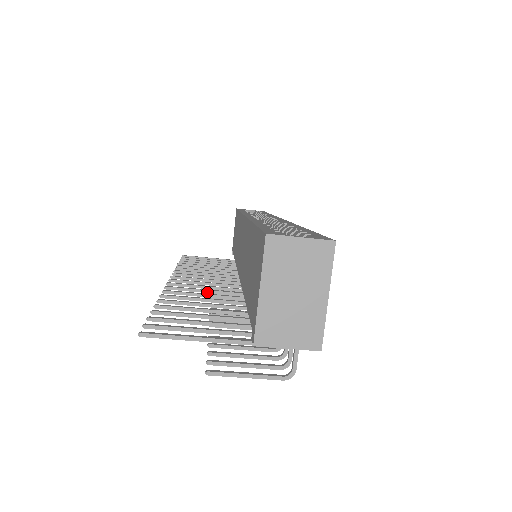
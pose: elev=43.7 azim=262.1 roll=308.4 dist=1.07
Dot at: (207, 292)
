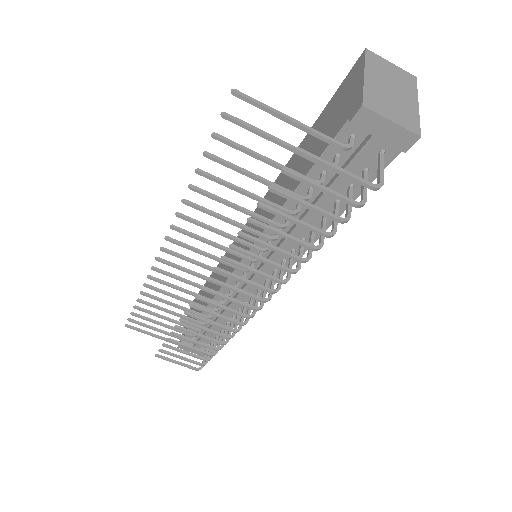
Dot at: (216, 245)
